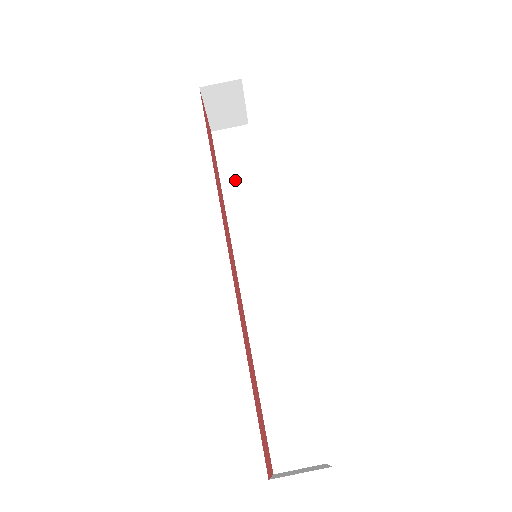
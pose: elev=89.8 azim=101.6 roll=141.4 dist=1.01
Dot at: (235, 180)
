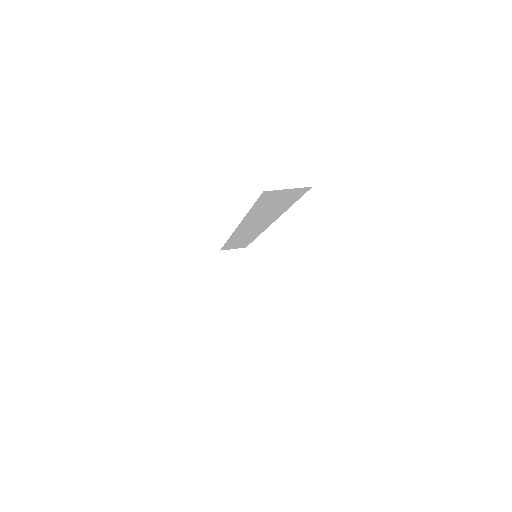
Dot at: occluded
